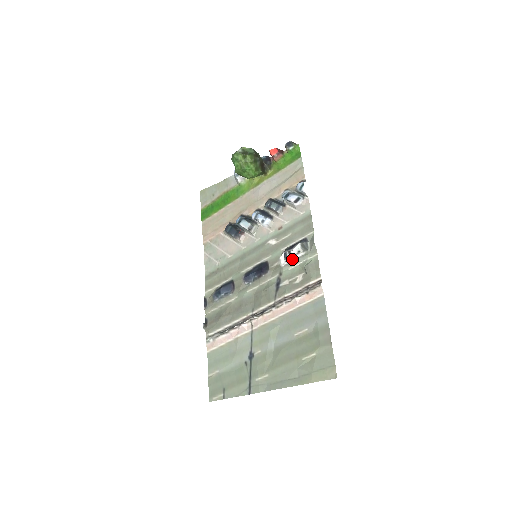
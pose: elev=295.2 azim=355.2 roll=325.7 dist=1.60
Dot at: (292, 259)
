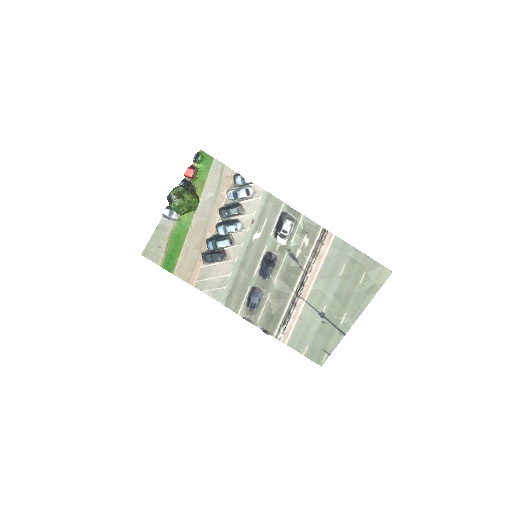
Dot at: (290, 234)
